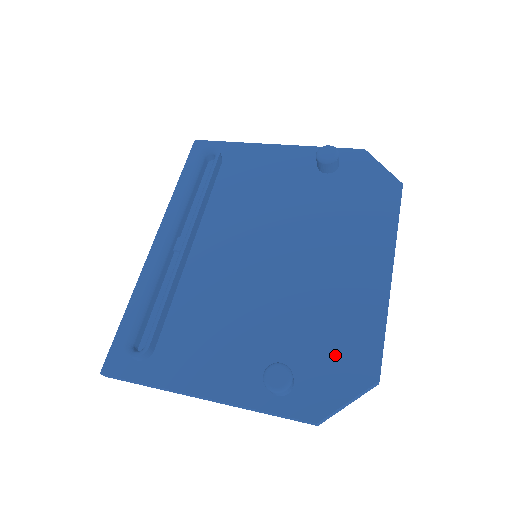
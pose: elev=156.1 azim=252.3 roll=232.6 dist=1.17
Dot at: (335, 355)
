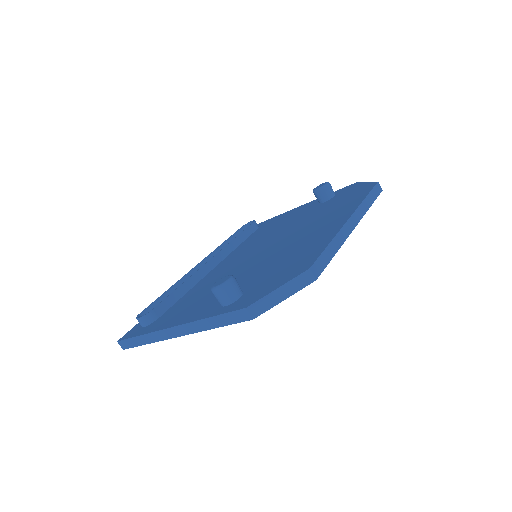
Dot at: (282, 271)
